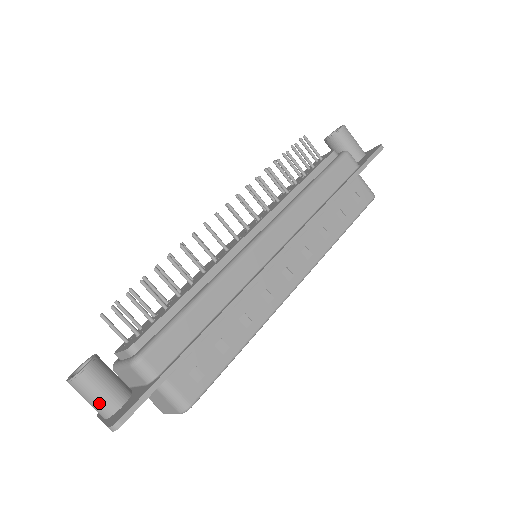
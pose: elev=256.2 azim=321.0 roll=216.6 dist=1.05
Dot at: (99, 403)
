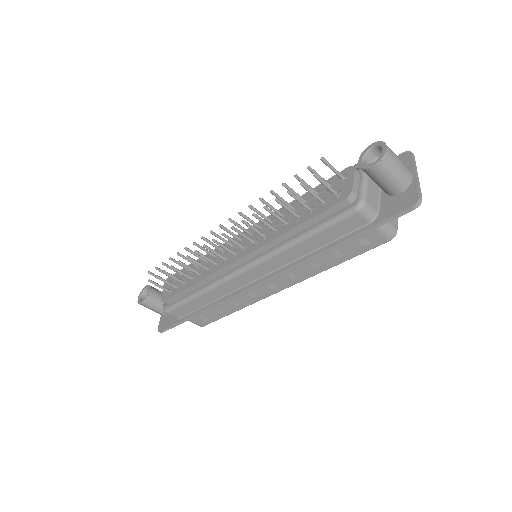
Dot at: occluded
